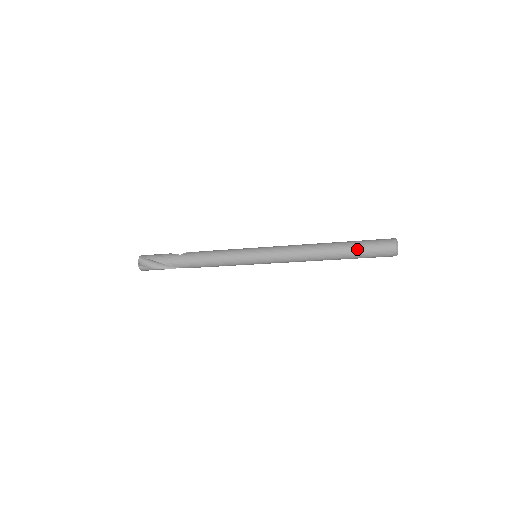
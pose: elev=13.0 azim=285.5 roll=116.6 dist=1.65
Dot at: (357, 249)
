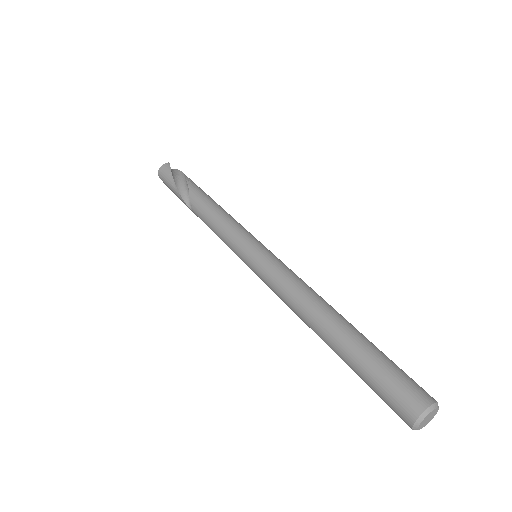
Dot at: occluded
